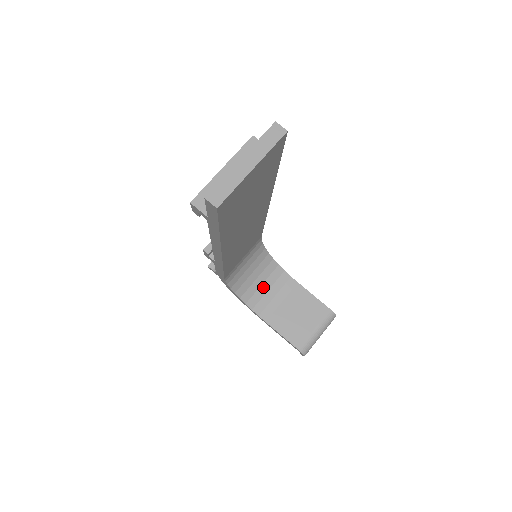
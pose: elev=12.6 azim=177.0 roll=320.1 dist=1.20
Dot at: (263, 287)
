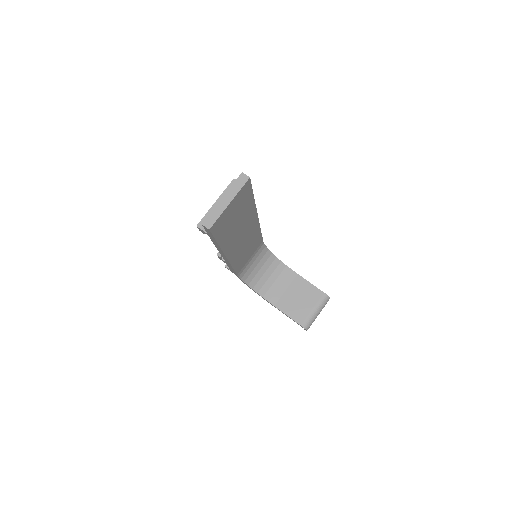
Dot at: (270, 279)
